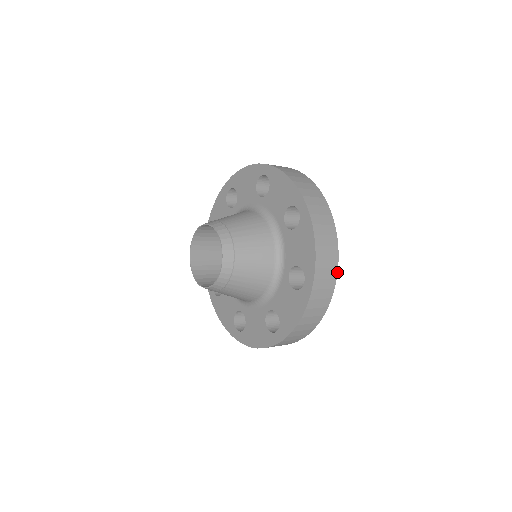
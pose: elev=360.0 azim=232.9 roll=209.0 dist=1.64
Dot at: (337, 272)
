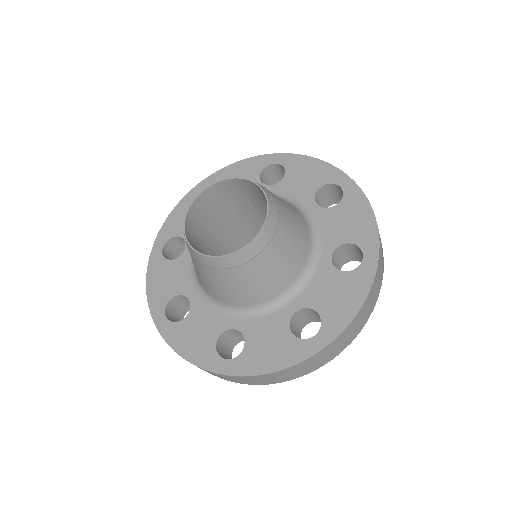
Dot at: occluded
